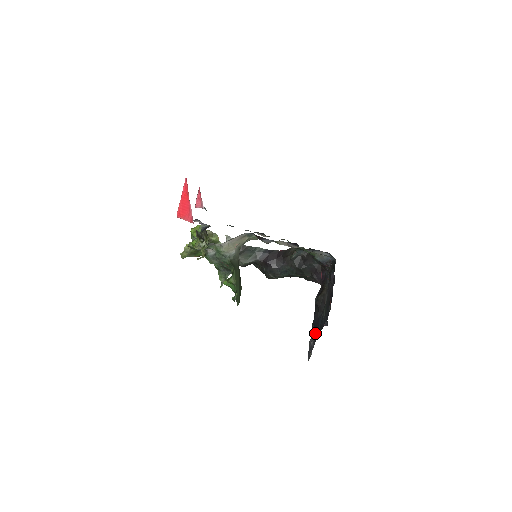
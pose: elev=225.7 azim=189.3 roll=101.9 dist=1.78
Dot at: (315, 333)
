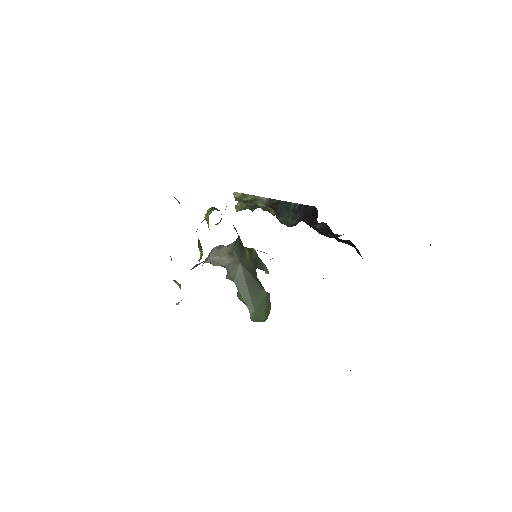
Dot at: occluded
